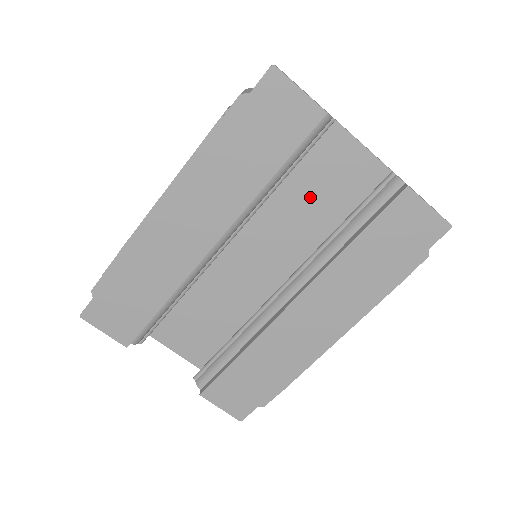
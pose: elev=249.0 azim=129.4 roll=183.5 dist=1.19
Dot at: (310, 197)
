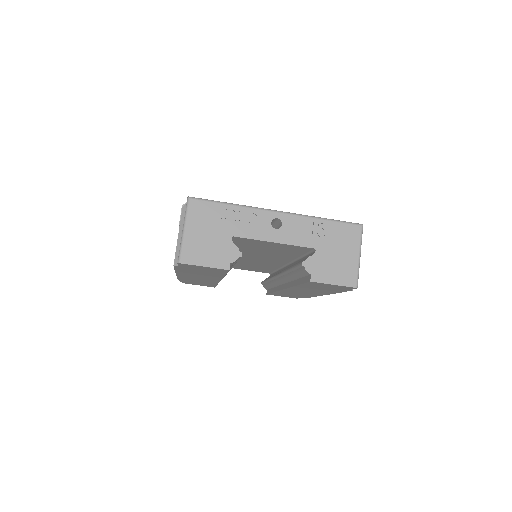
Dot at: (264, 251)
